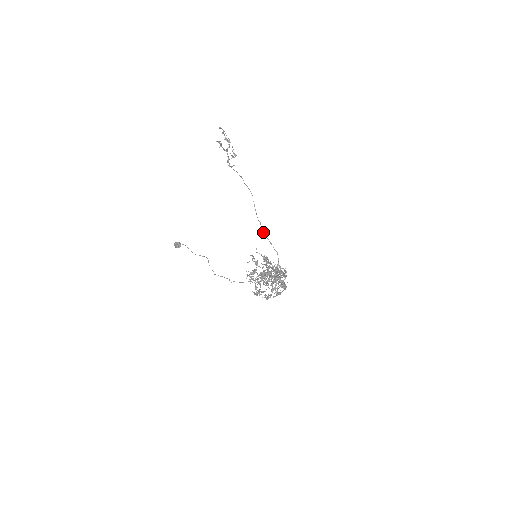
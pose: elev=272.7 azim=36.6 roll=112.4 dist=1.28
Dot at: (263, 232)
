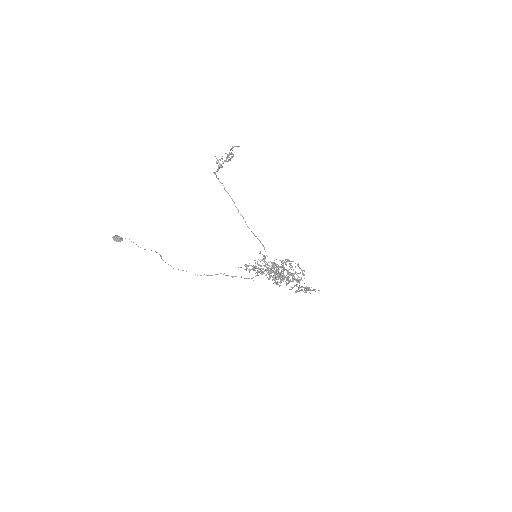
Dot at: occluded
